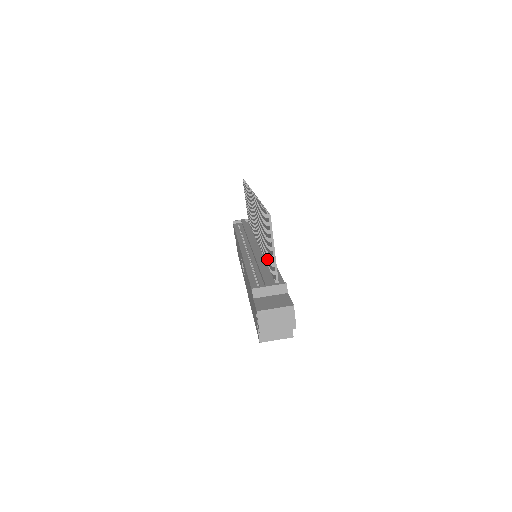
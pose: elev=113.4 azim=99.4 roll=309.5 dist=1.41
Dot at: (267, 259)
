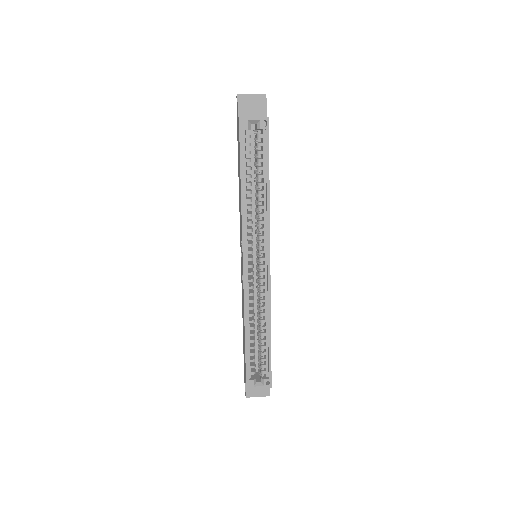
Dot at: occluded
